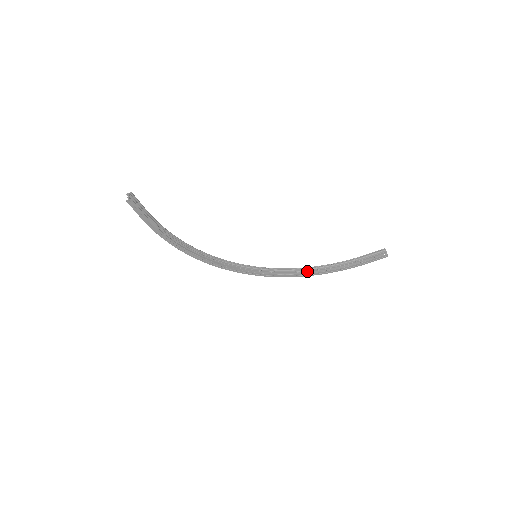
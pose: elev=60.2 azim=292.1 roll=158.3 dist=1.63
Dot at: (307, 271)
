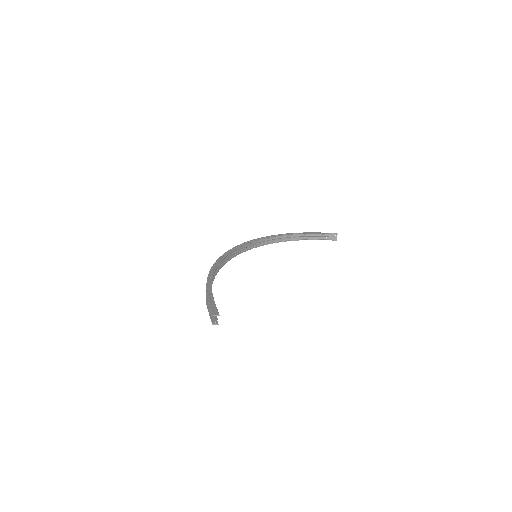
Dot at: (277, 239)
